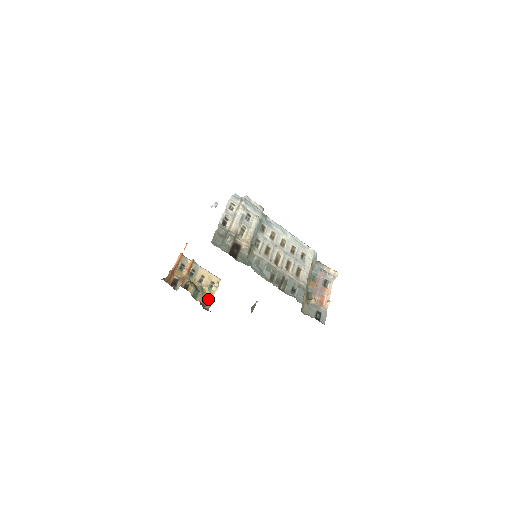
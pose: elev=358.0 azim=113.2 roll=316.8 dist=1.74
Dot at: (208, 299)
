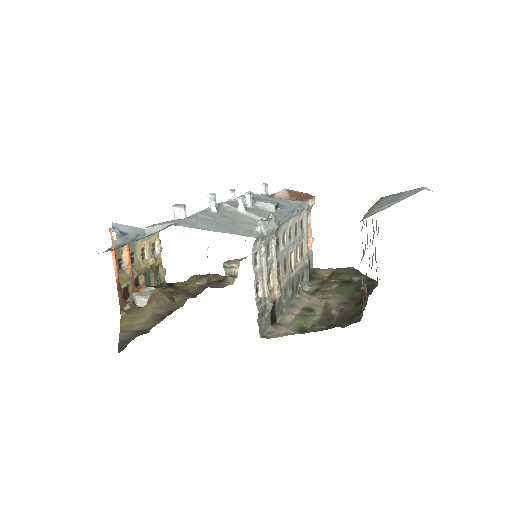
Dot at: (158, 269)
